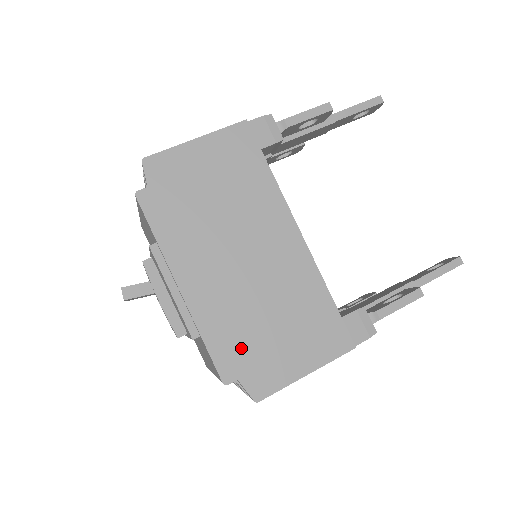
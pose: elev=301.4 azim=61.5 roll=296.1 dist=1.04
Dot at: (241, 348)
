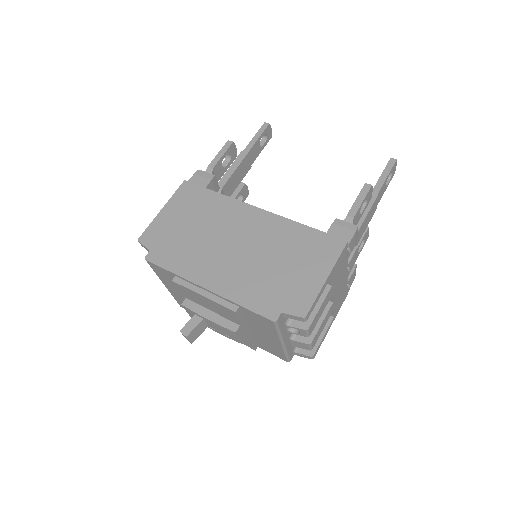
Dot at: (269, 293)
